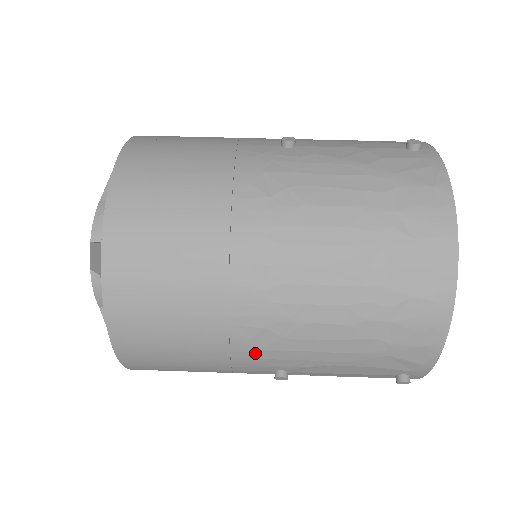
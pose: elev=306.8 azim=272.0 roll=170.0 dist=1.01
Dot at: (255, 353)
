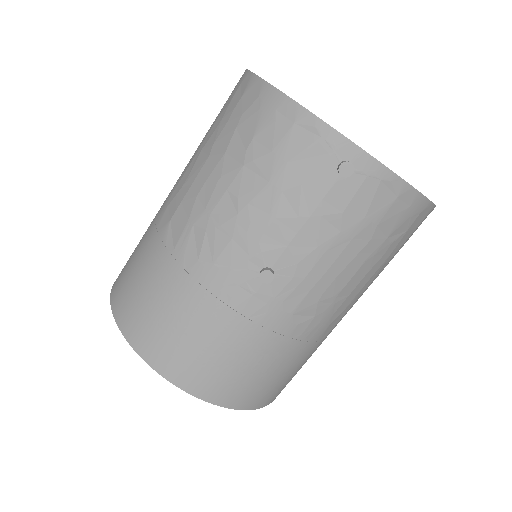
Dot at: occluded
